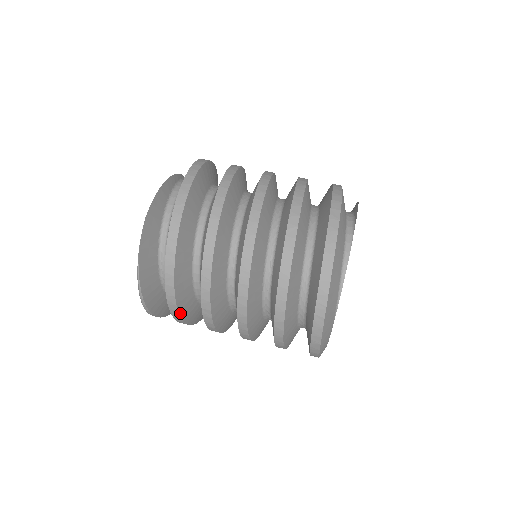
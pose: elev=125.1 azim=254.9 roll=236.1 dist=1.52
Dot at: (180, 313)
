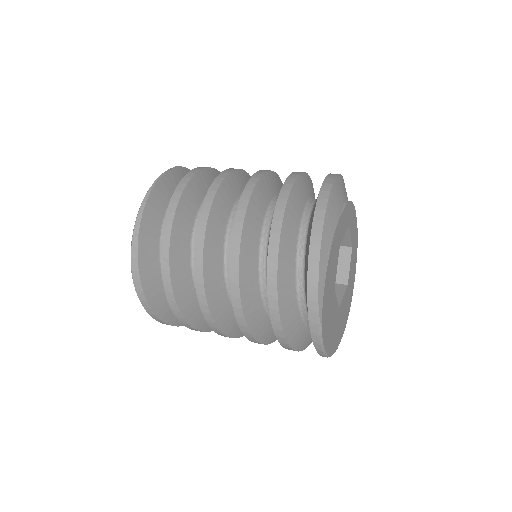
Dot at: (181, 197)
